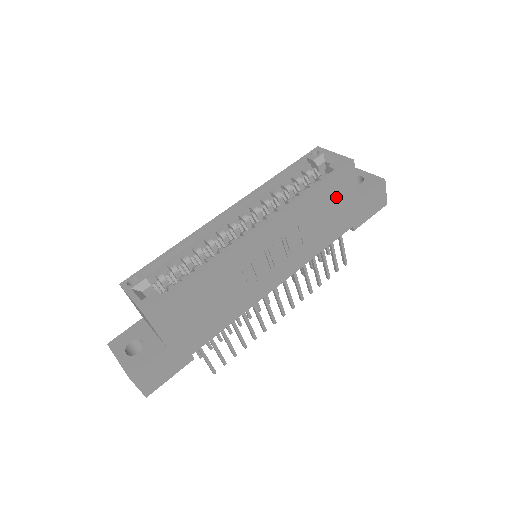
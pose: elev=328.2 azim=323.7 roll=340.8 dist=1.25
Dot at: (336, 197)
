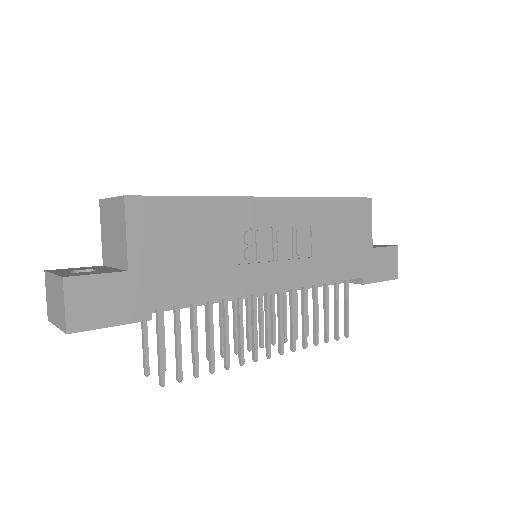
Dot at: (351, 226)
